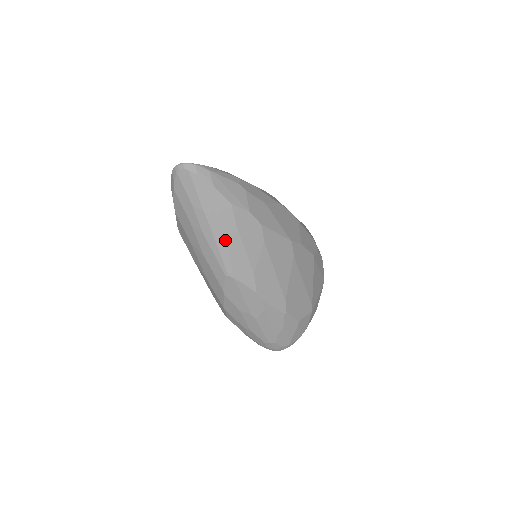
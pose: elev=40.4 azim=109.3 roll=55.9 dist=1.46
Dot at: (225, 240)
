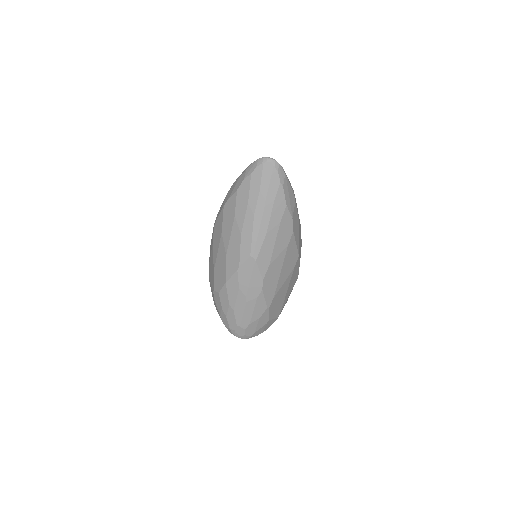
Dot at: (267, 229)
